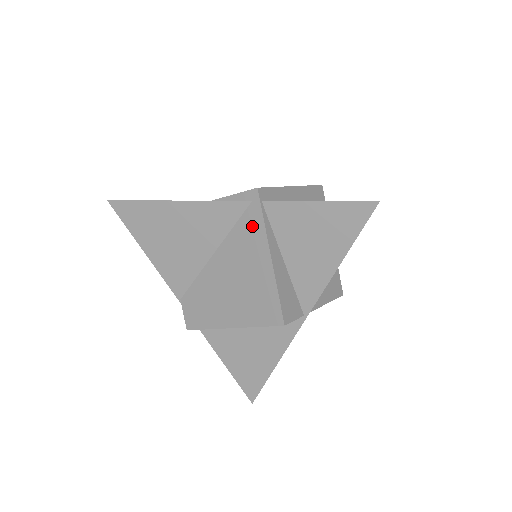
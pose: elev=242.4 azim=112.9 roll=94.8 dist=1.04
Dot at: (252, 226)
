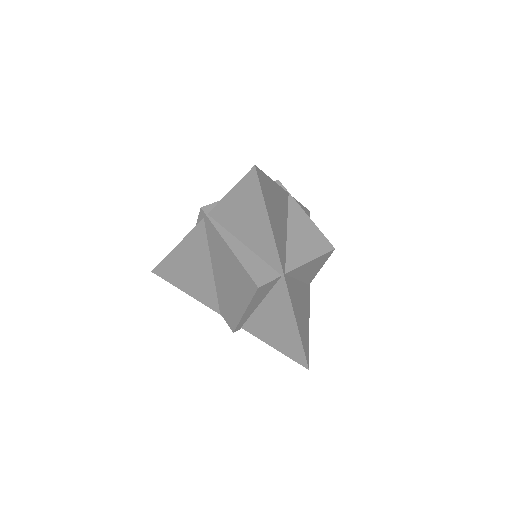
Dot at: (212, 234)
